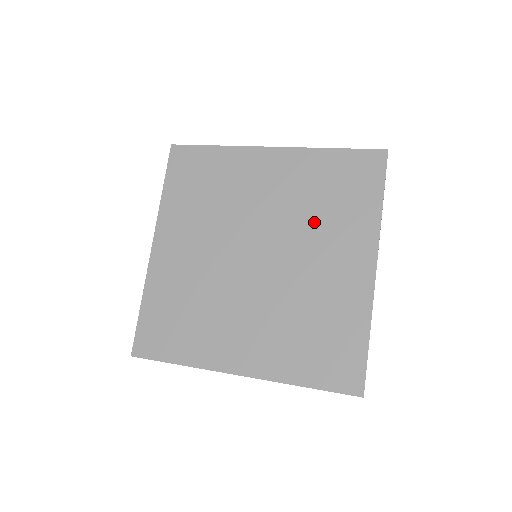
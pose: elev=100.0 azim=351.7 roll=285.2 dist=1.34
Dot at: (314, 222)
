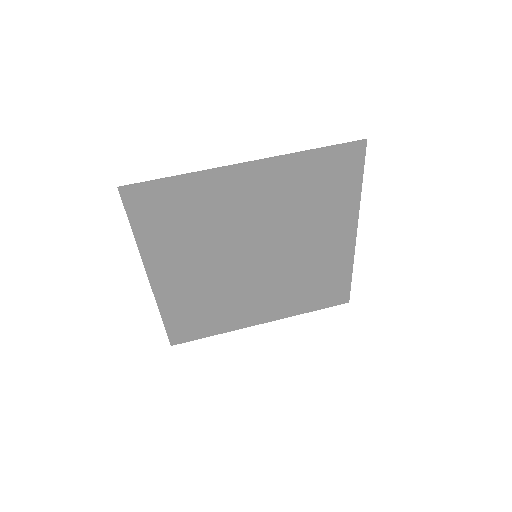
Dot at: (303, 218)
